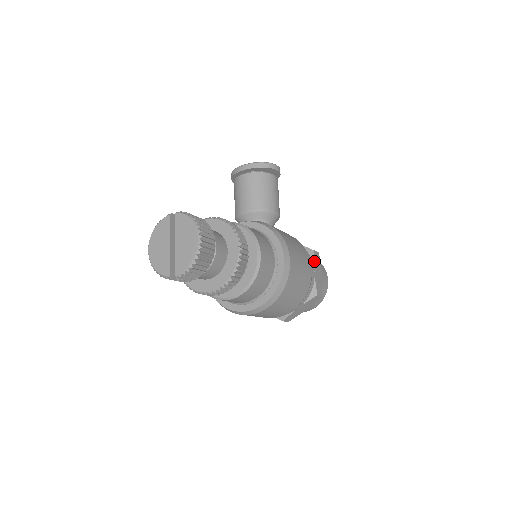
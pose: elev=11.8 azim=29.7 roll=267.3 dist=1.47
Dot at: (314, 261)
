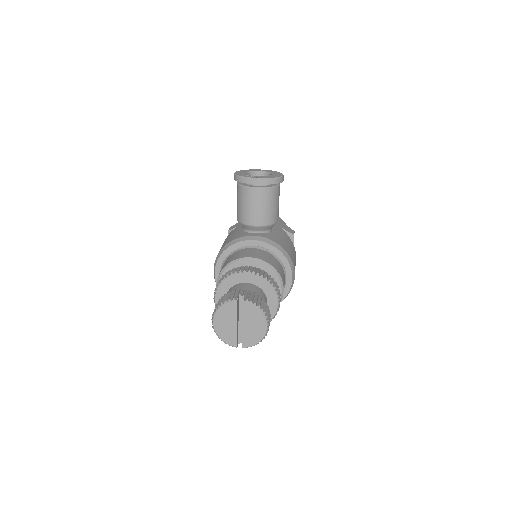
Dot at: (293, 244)
